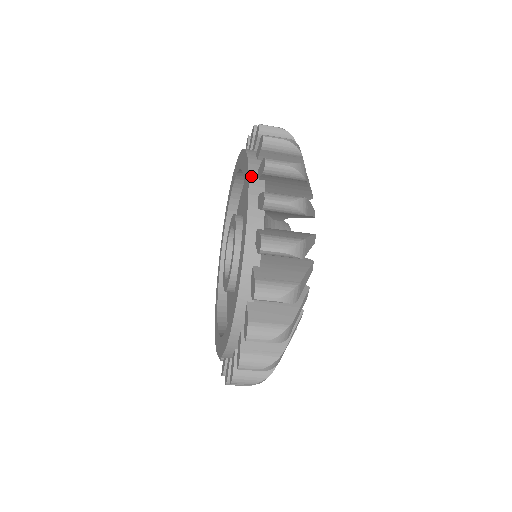
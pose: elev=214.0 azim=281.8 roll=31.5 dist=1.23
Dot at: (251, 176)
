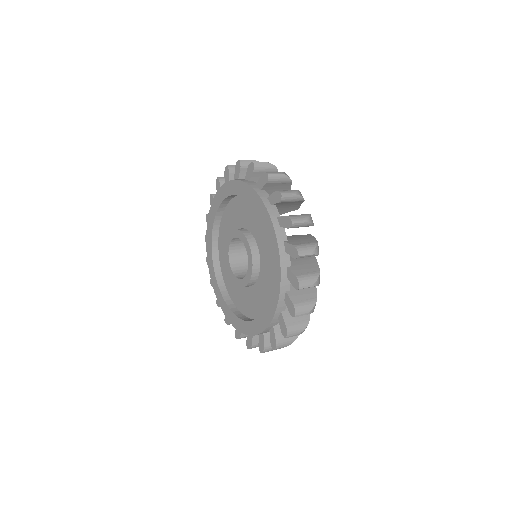
Dot at: (266, 330)
